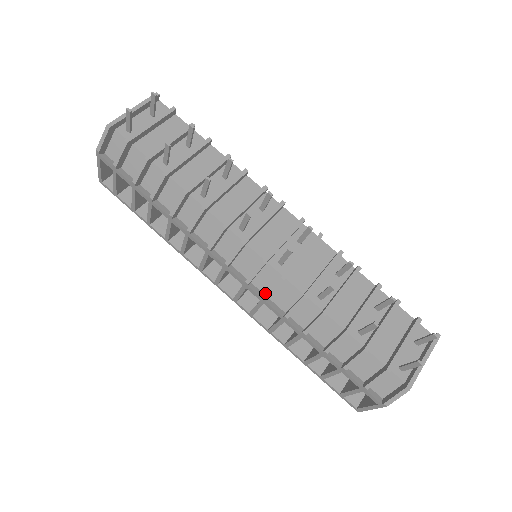
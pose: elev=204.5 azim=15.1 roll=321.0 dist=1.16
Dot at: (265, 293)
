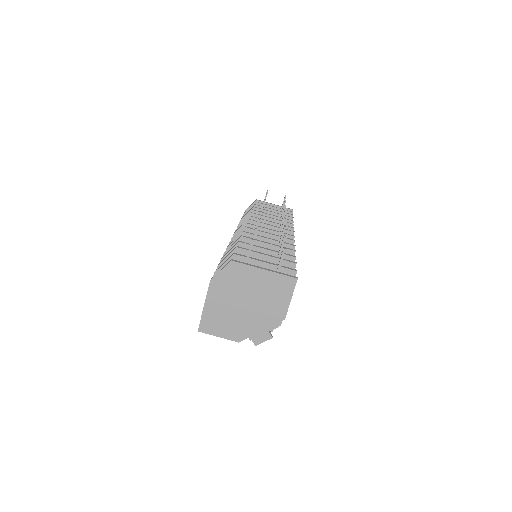
Dot at: occluded
